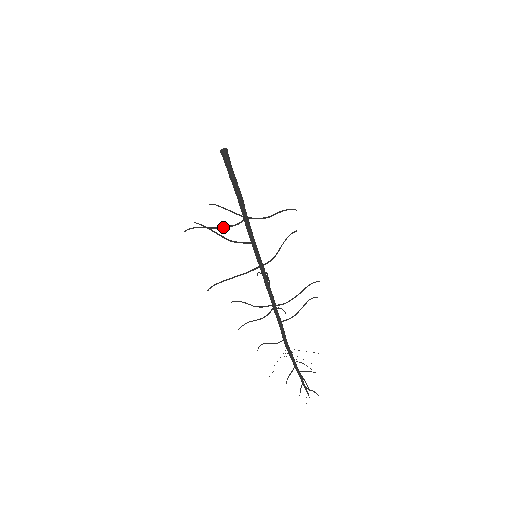
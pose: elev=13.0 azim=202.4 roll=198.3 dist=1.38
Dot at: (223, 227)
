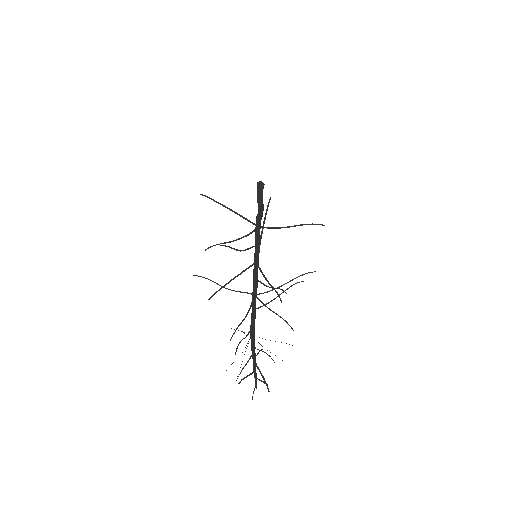
Dot at: (237, 239)
